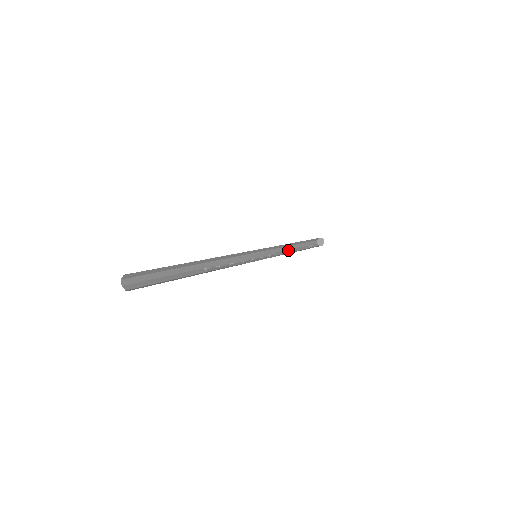
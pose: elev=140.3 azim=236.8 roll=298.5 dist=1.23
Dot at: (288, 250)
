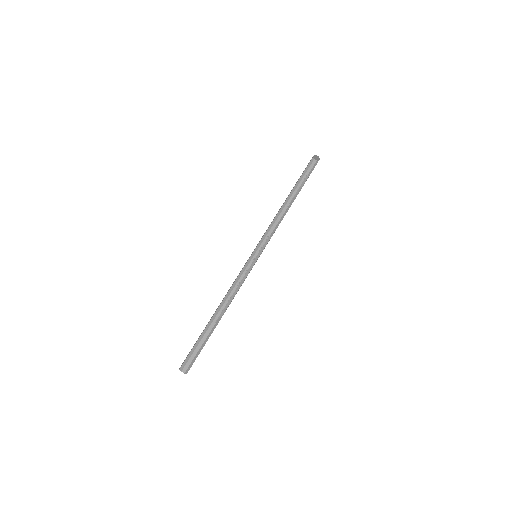
Dot at: (285, 207)
